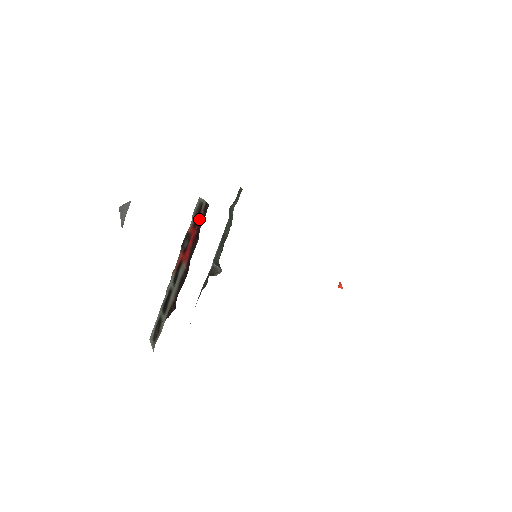
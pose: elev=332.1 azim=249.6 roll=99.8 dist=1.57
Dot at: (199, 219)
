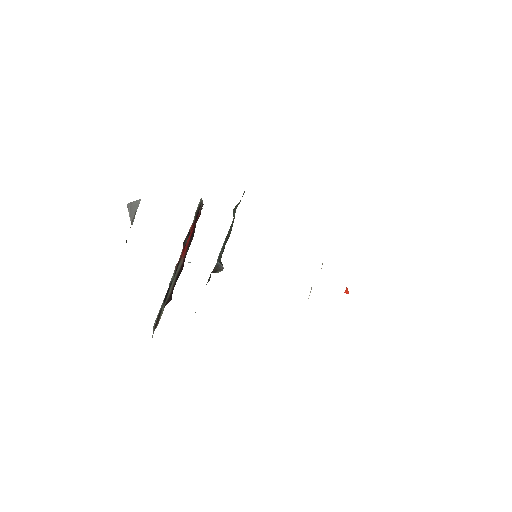
Dot at: (197, 218)
